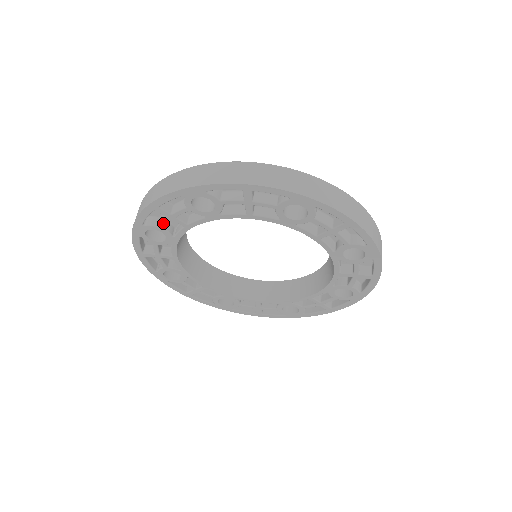
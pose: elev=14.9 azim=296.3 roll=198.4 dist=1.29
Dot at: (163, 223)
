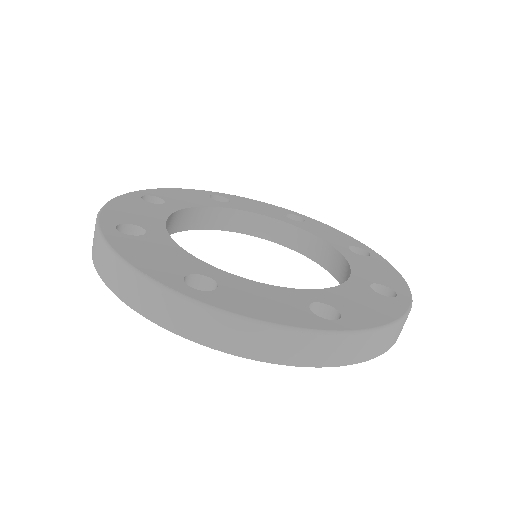
Dot at: occluded
